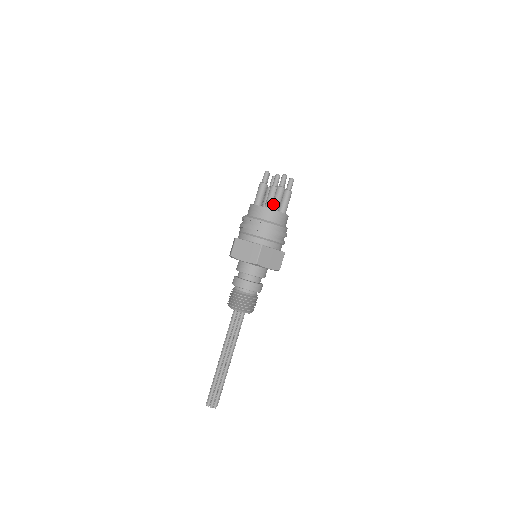
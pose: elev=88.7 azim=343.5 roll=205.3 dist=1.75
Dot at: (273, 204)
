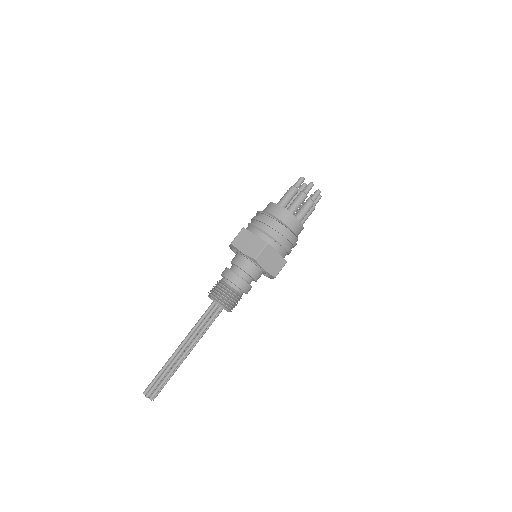
Dot at: (280, 201)
